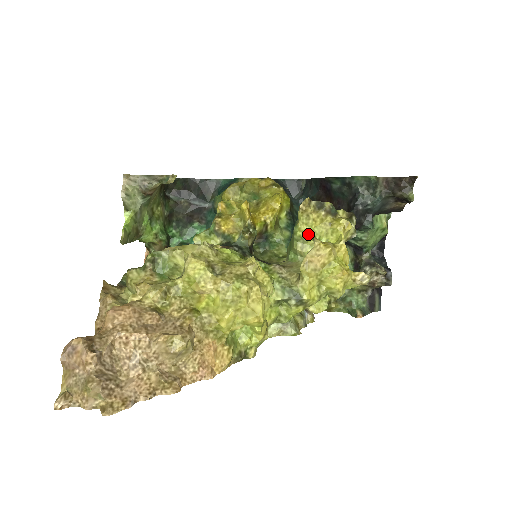
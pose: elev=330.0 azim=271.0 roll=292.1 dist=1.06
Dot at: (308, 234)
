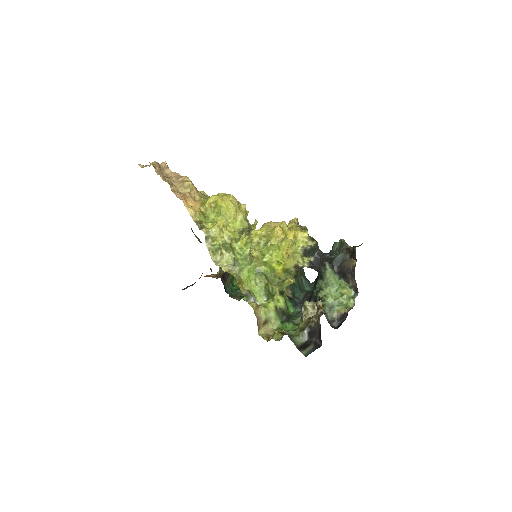
Dot at: occluded
